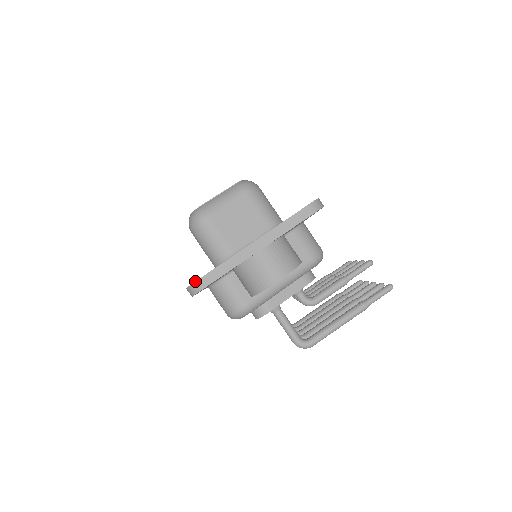
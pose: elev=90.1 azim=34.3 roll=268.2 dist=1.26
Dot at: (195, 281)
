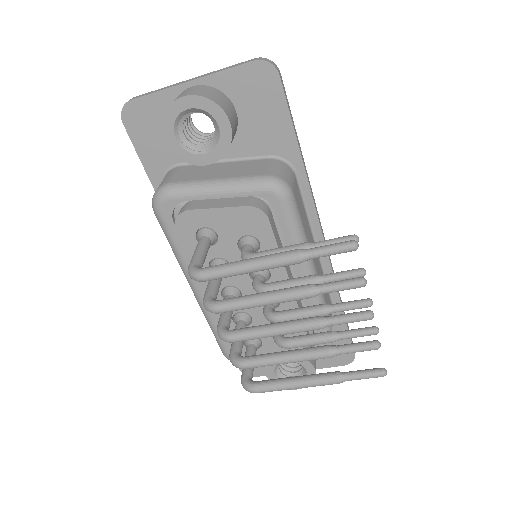
Dot at: (130, 99)
